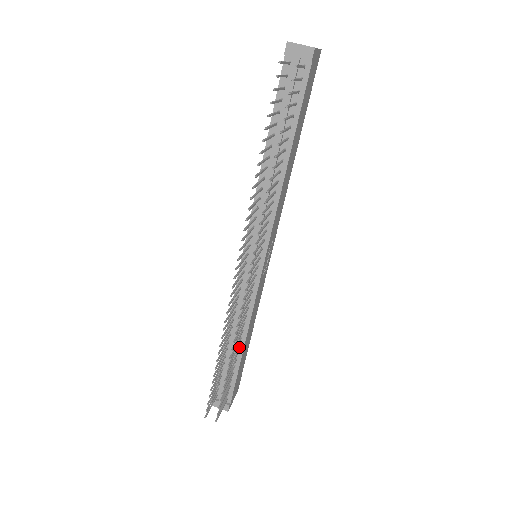
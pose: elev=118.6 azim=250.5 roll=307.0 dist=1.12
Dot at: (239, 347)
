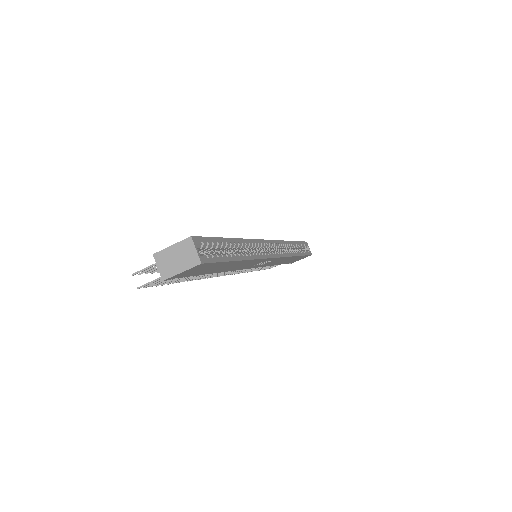
Dot at: occluded
